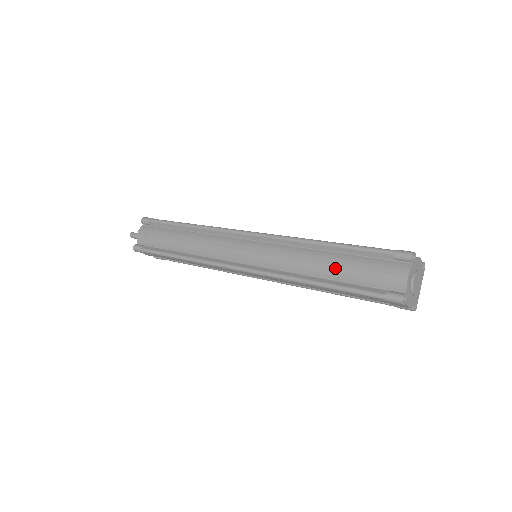
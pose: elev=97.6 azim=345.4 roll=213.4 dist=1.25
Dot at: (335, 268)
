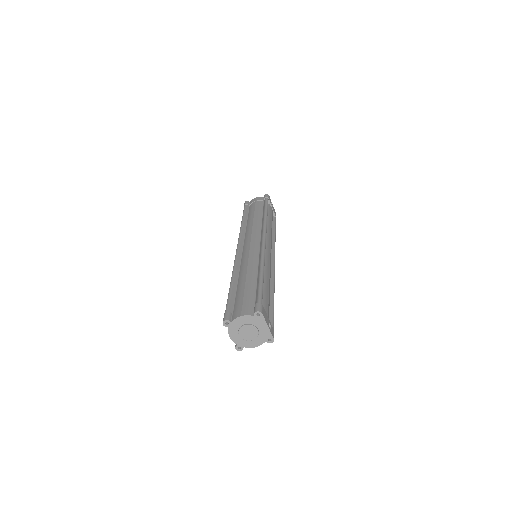
Dot at: occluded
